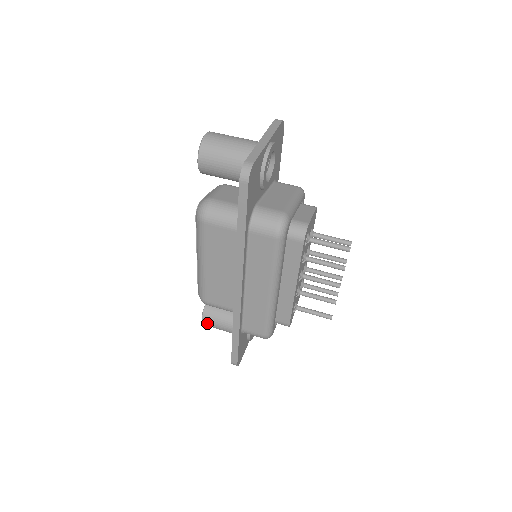
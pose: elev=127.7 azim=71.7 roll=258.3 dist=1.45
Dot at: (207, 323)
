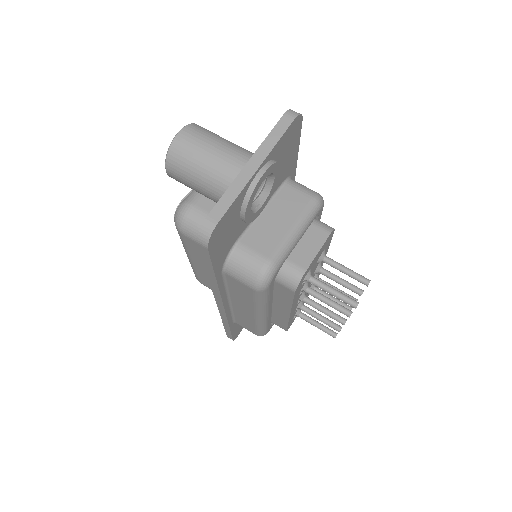
Dot at: occluded
